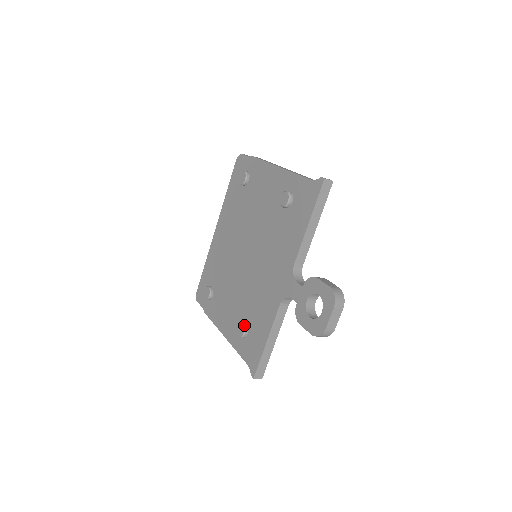
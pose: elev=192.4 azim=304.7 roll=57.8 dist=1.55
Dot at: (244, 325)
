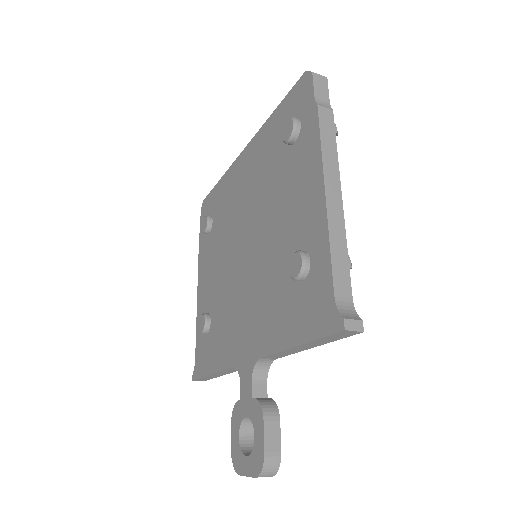
Dot at: (206, 325)
